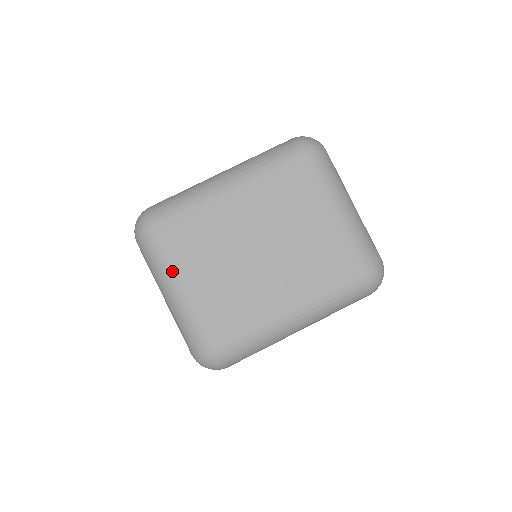
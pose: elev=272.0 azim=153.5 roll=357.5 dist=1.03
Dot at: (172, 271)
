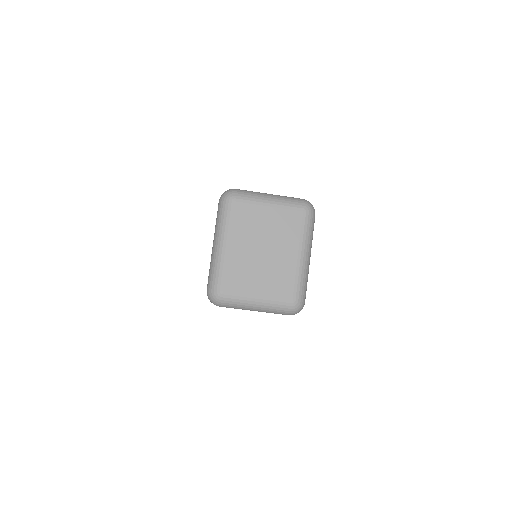
Dot at: (246, 298)
